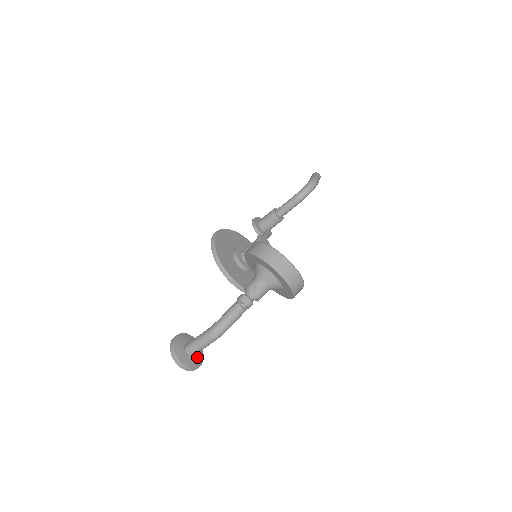
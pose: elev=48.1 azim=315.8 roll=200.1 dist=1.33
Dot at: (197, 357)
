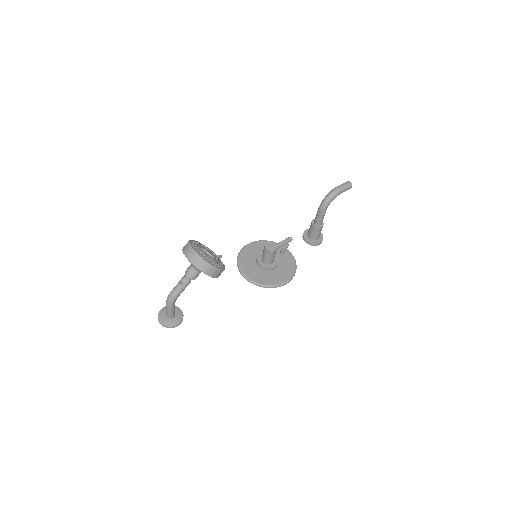
Dot at: (174, 320)
